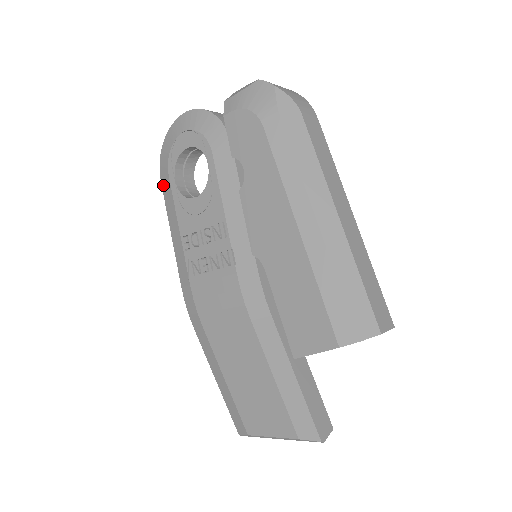
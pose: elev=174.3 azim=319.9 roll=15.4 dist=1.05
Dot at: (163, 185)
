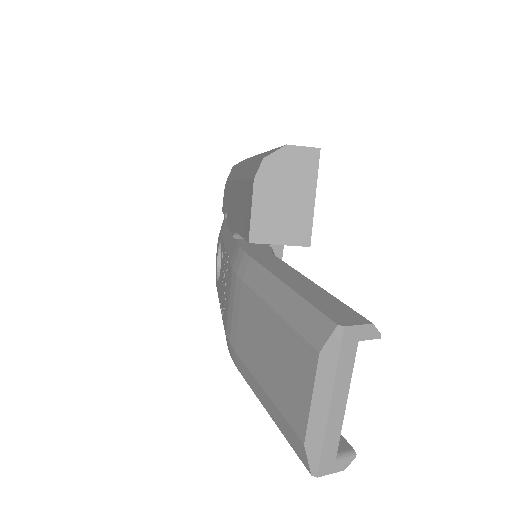
Dot at: occluded
